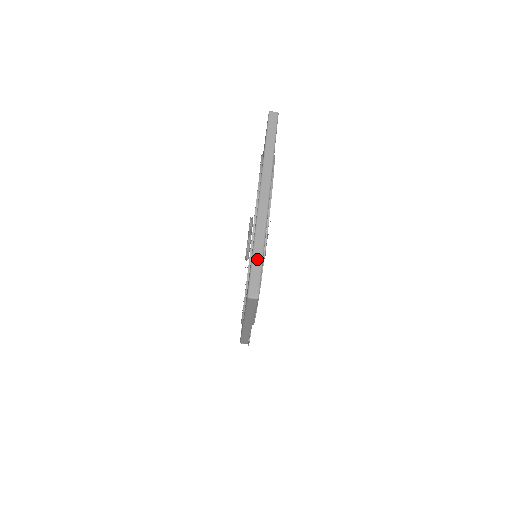
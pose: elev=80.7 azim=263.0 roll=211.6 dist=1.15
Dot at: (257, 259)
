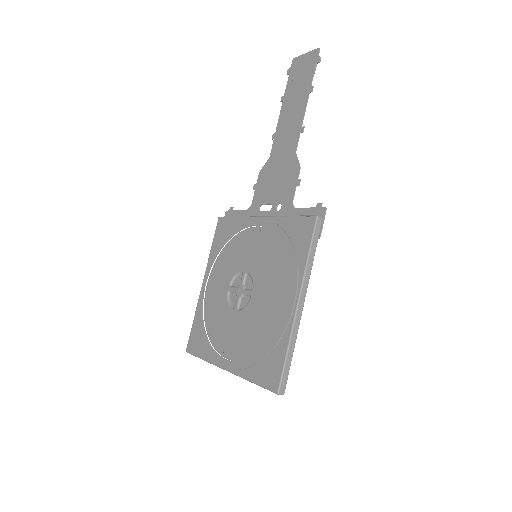
Dot at: occluded
